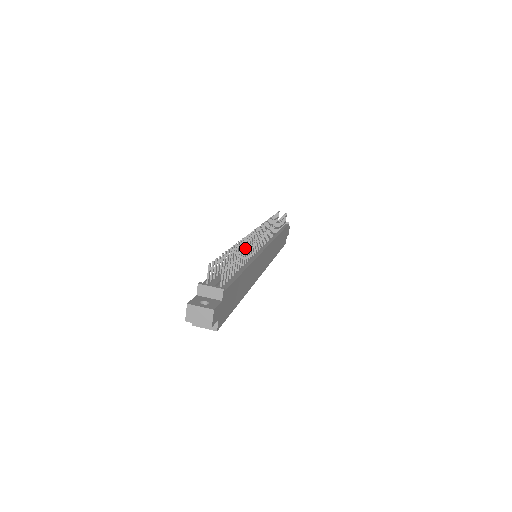
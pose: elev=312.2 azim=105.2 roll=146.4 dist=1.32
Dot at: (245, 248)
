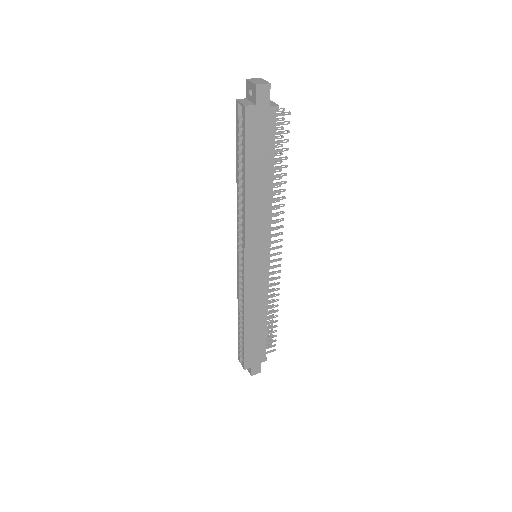
Dot at: (286, 181)
